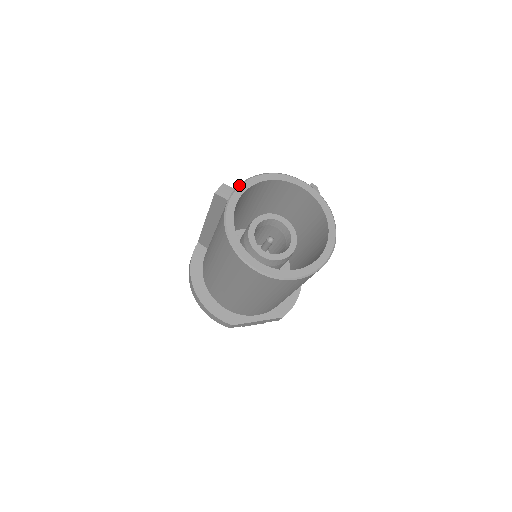
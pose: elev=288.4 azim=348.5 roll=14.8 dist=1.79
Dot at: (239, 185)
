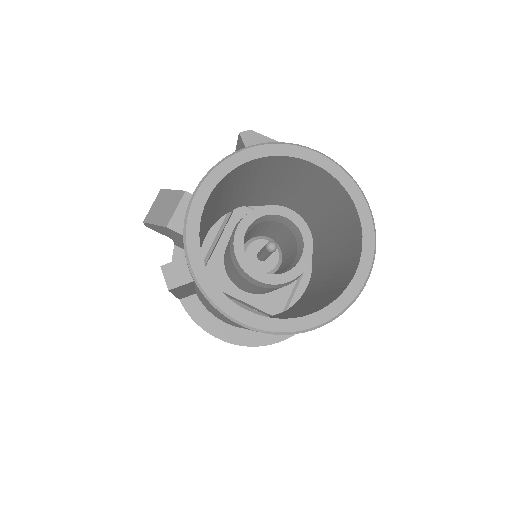
Dot at: (186, 255)
